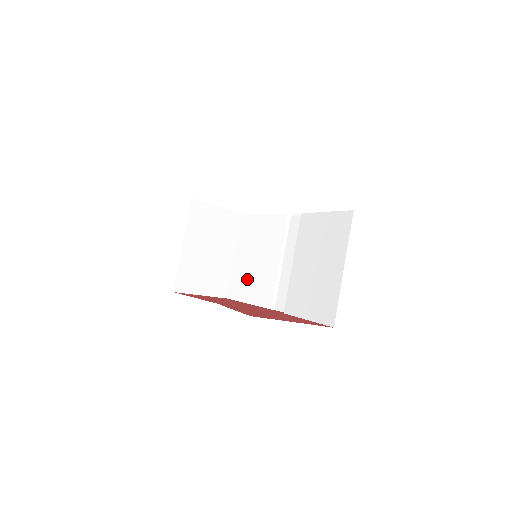
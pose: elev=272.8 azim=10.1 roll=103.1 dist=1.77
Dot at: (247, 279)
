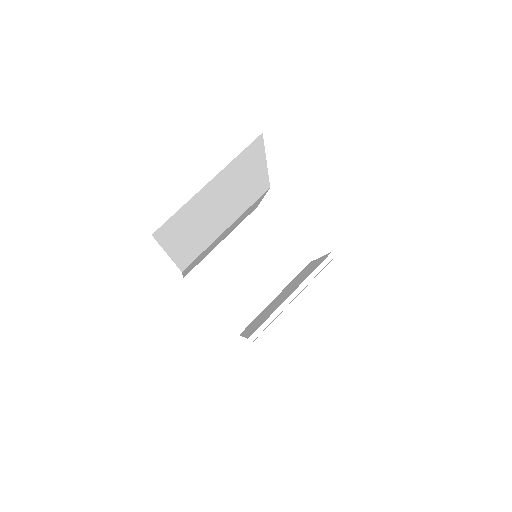
Dot at: occluded
